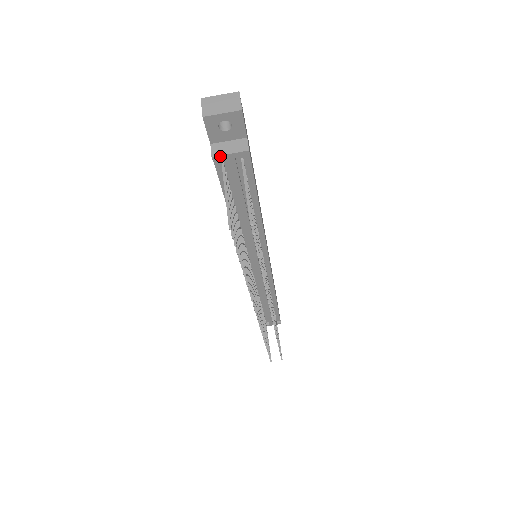
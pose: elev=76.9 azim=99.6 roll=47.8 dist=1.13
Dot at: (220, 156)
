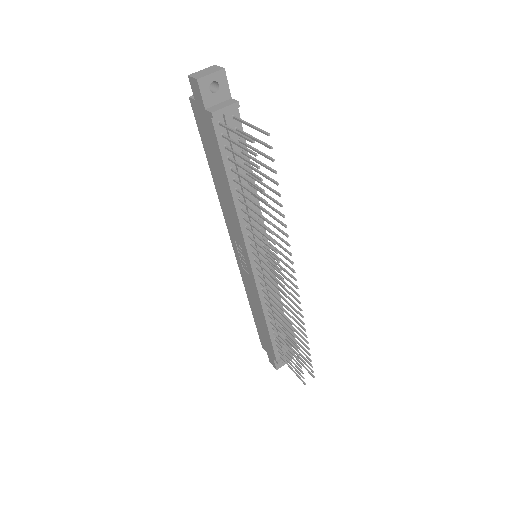
Dot at: (218, 111)
